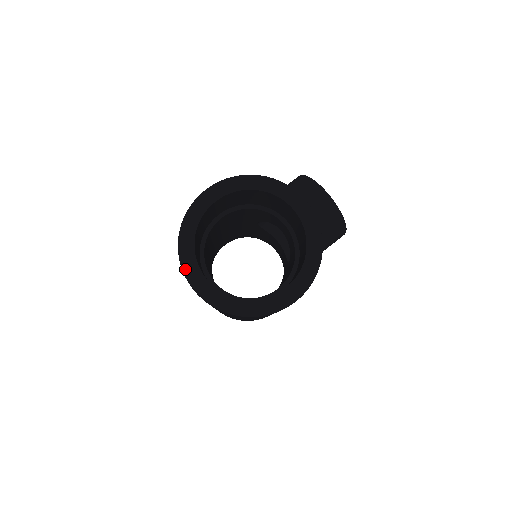
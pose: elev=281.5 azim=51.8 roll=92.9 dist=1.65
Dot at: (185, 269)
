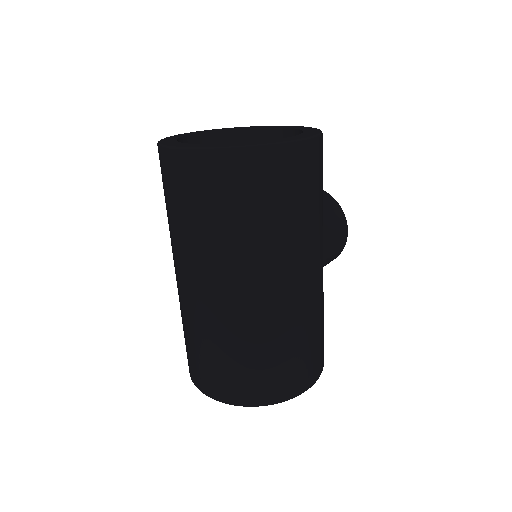
Dot at: (169, 145)
